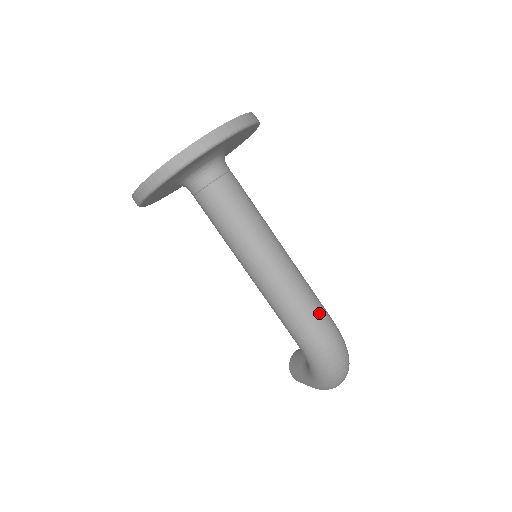
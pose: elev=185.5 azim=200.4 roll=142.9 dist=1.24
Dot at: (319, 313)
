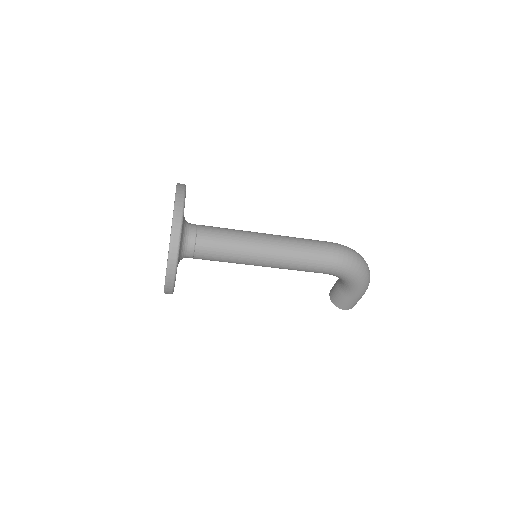
Dot at: (319, 243)
